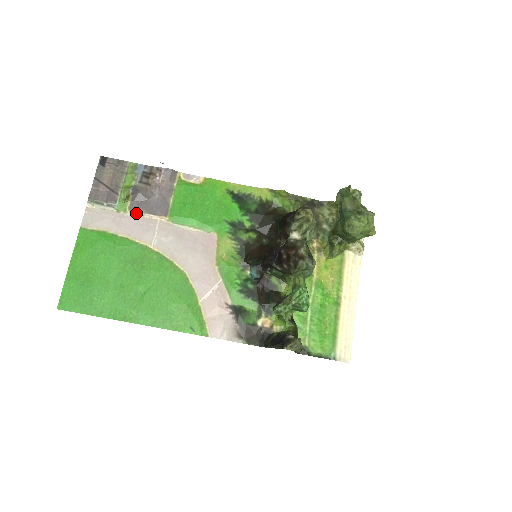
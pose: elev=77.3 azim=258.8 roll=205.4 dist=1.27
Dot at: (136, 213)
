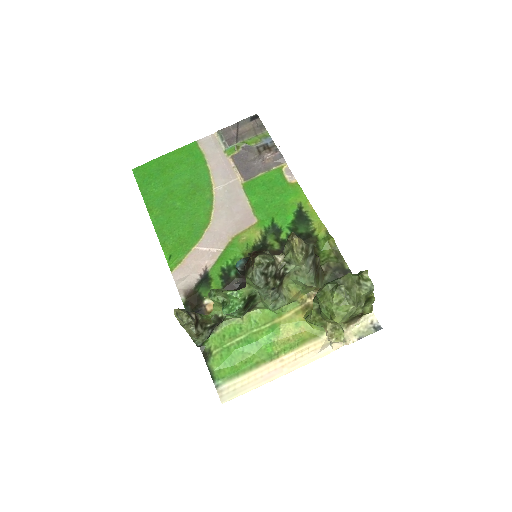
Dot at: (232, 162)
